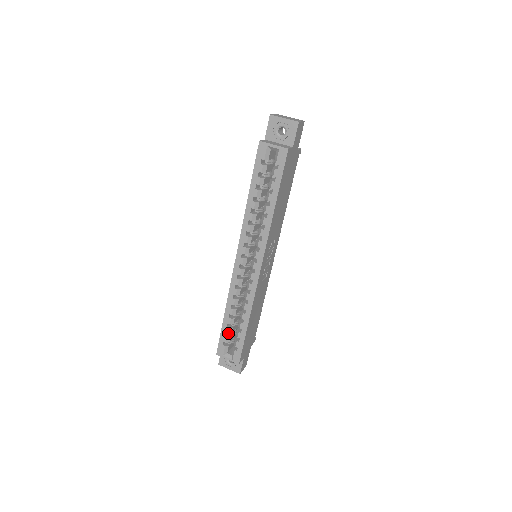
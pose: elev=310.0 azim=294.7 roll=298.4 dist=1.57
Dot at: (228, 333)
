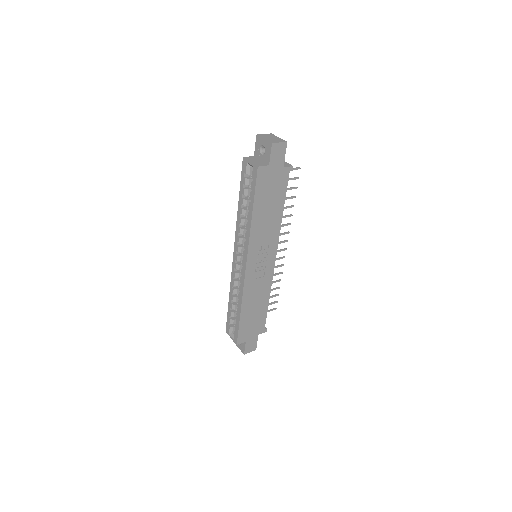
Dot at: (231, 316)
